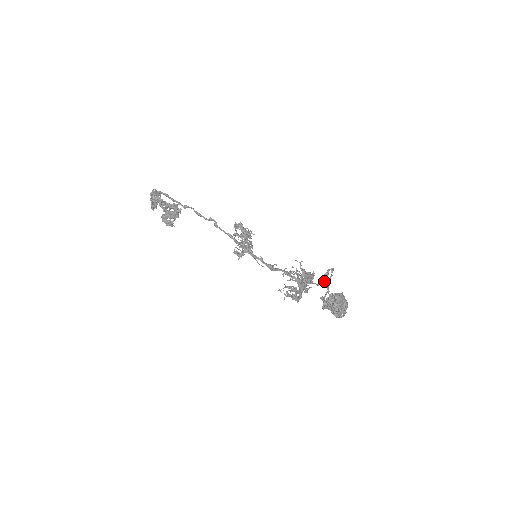
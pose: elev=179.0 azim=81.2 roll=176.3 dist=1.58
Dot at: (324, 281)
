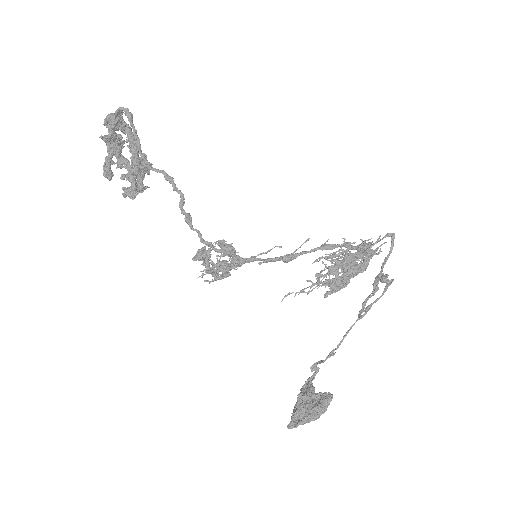
Dot at: (375, 286)
